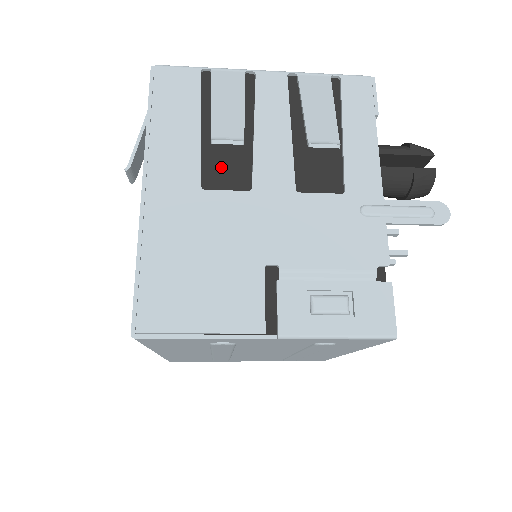
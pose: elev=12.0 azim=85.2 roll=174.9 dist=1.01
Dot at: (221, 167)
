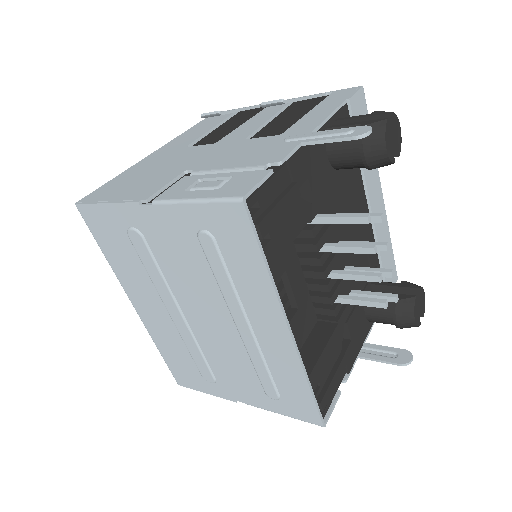
Dot at: (210, 140)
